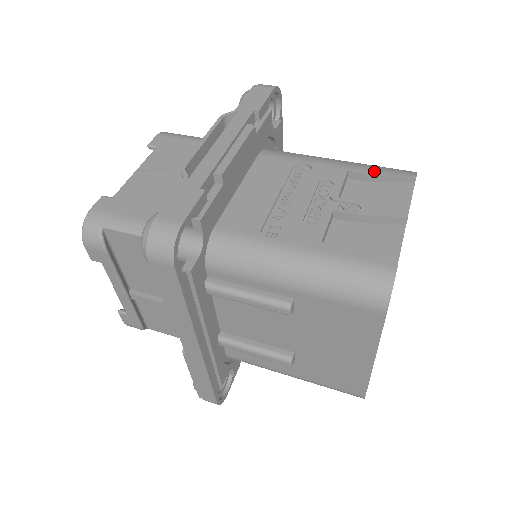
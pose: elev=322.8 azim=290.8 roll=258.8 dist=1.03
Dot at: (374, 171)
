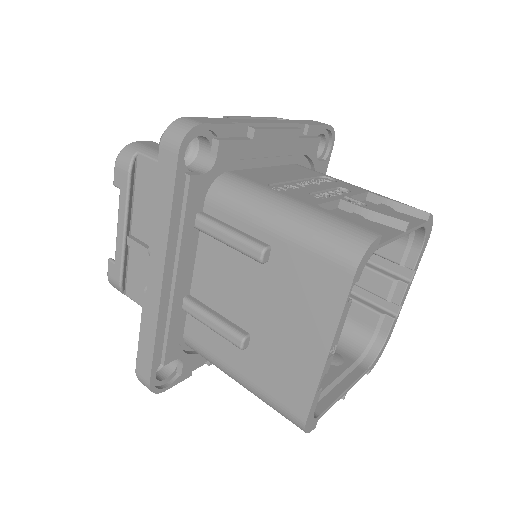
Dot at: (392, 199)
